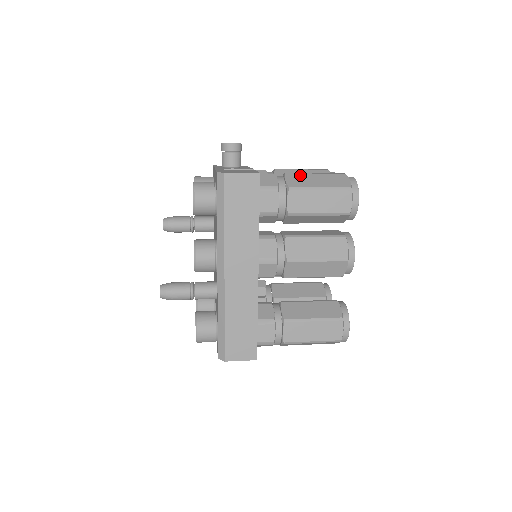
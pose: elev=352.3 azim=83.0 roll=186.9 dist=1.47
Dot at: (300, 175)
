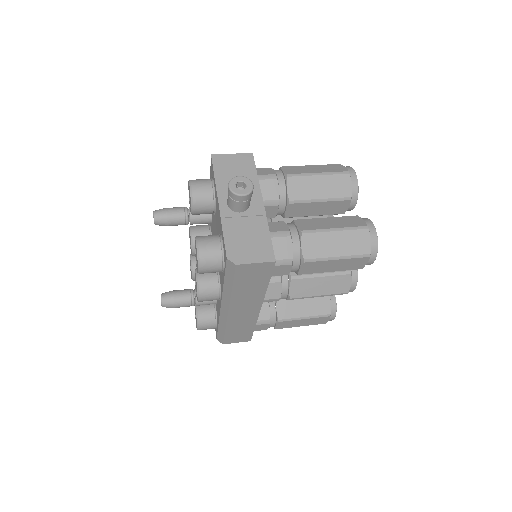
Dot at: (318, 236)
